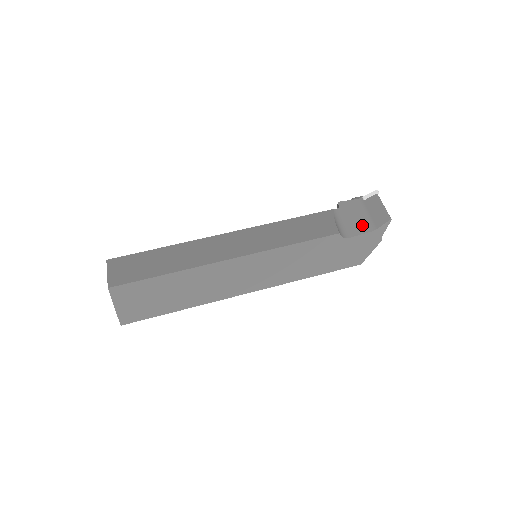
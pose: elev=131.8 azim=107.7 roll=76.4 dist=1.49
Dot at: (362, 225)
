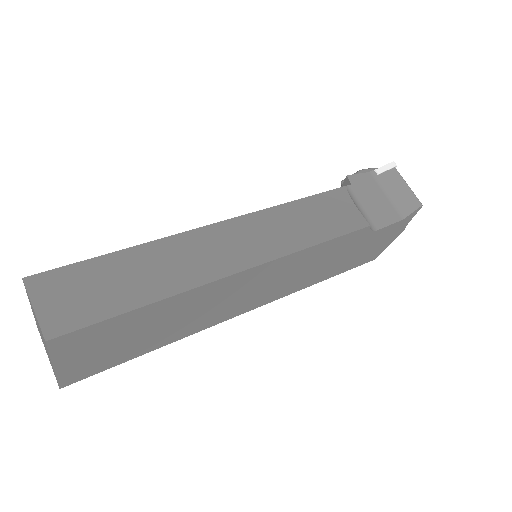
Dot at: (386, 211)
